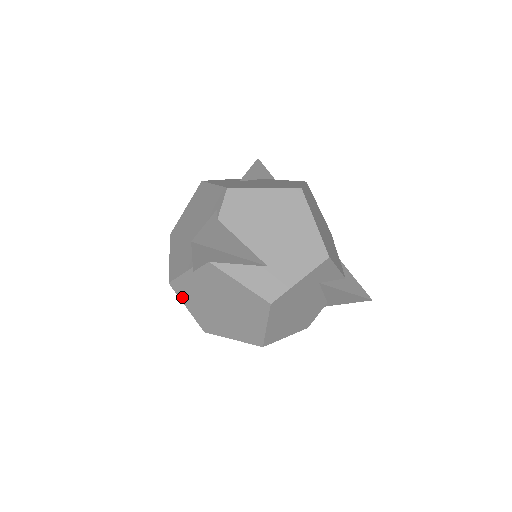
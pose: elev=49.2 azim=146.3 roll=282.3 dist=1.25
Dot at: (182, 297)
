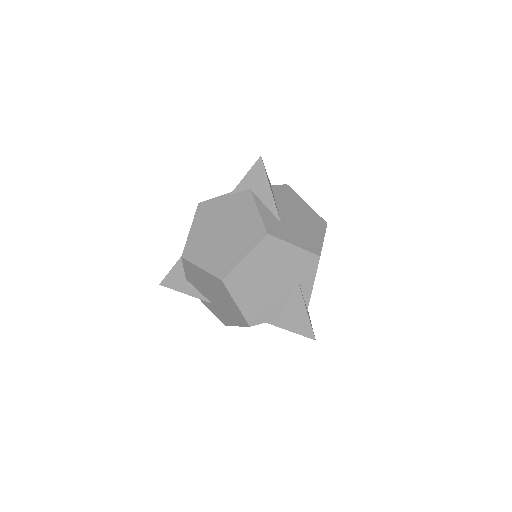
Dot at: (197, 218)
